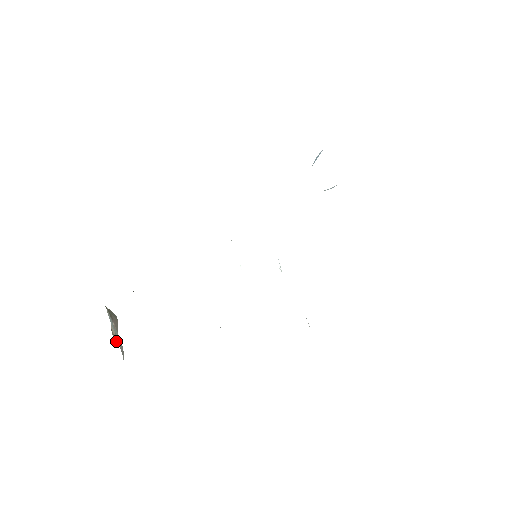
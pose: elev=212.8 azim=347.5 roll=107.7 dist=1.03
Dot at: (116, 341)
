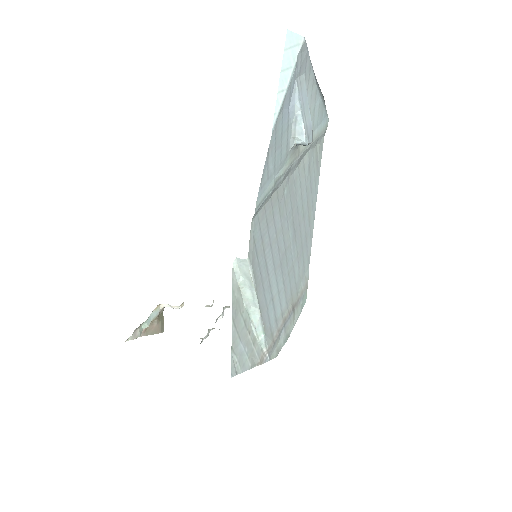
Dot at: (143, 335)
